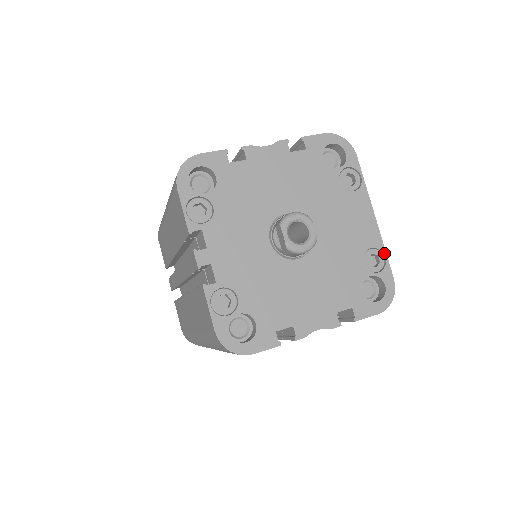
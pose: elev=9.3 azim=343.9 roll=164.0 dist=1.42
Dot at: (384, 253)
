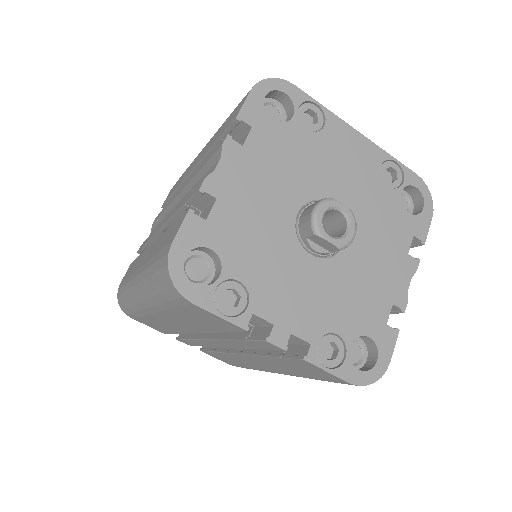
Dot at: (393, 159)
